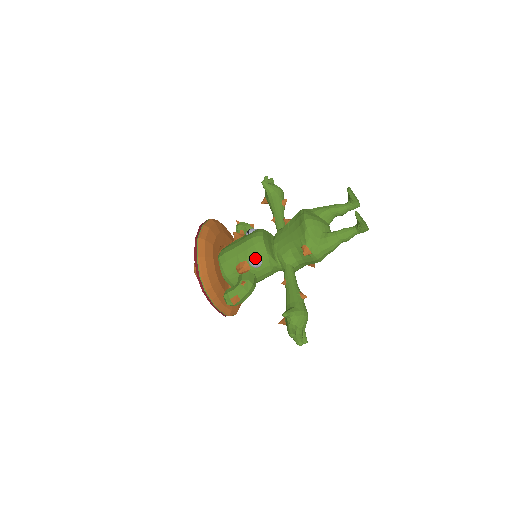
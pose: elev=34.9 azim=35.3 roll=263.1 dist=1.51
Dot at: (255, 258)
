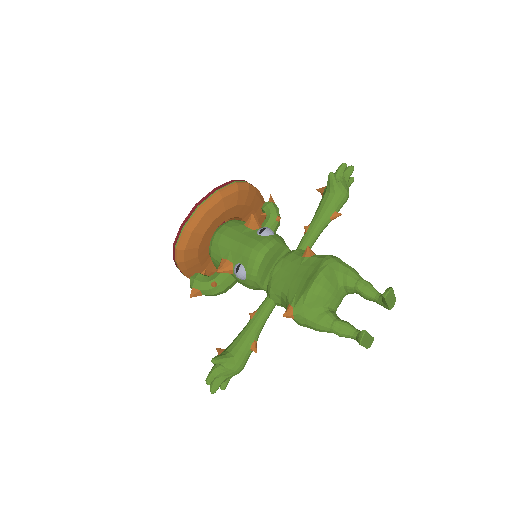
Dot at: (240, 271)
